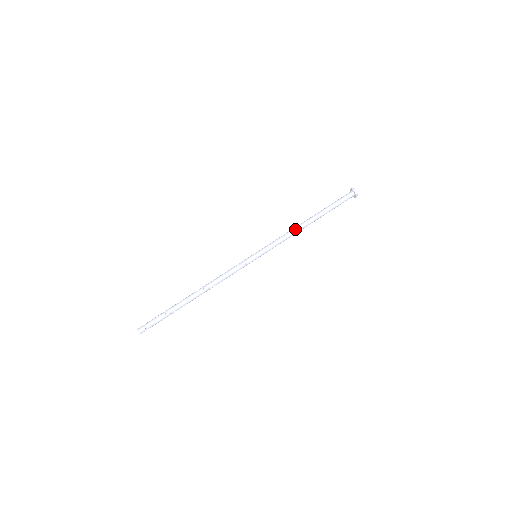
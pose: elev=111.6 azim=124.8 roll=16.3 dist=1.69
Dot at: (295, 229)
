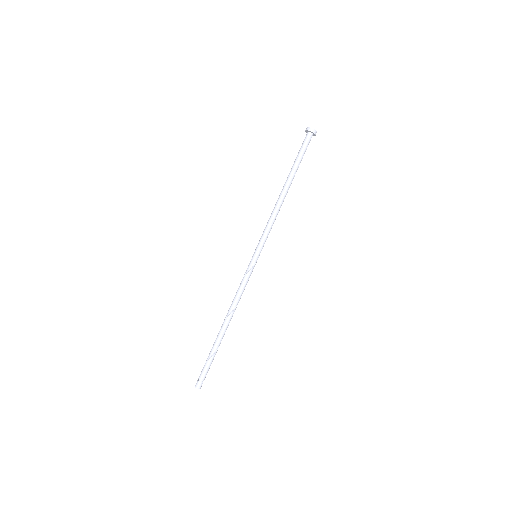
Dot at: (275, 207)
